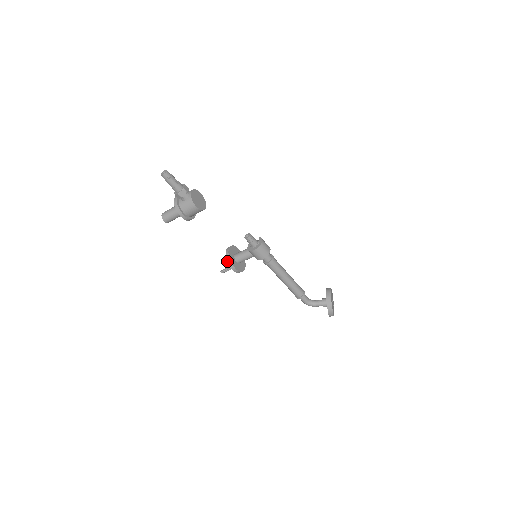
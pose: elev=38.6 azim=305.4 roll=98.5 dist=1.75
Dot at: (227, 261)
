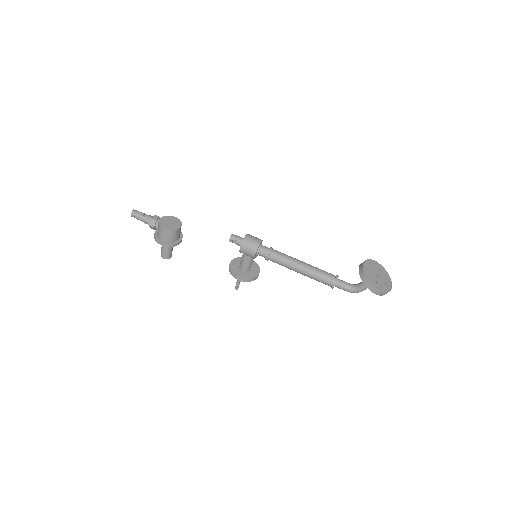
Dot at: (230, 273)
